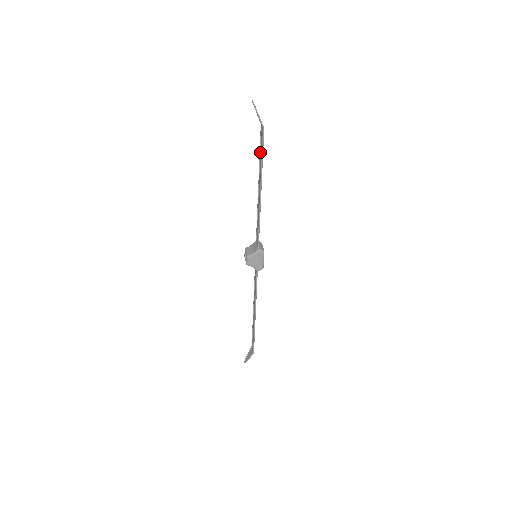
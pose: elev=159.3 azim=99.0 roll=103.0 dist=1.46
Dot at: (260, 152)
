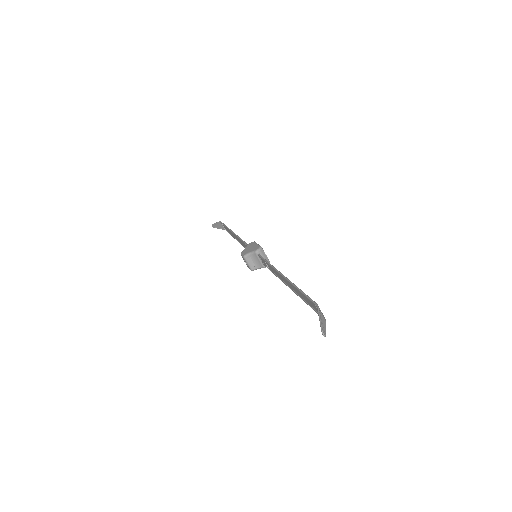
Dot at: (302, 294)
